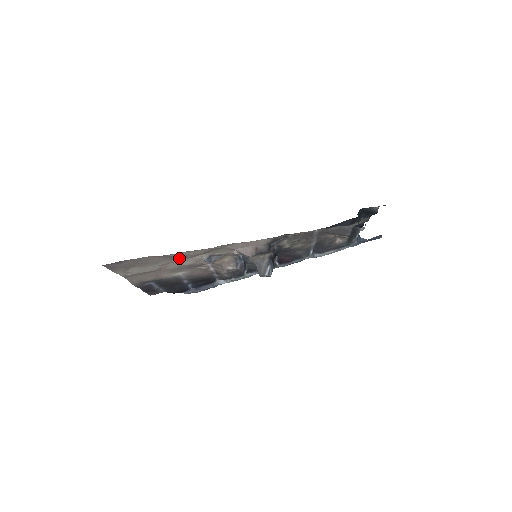
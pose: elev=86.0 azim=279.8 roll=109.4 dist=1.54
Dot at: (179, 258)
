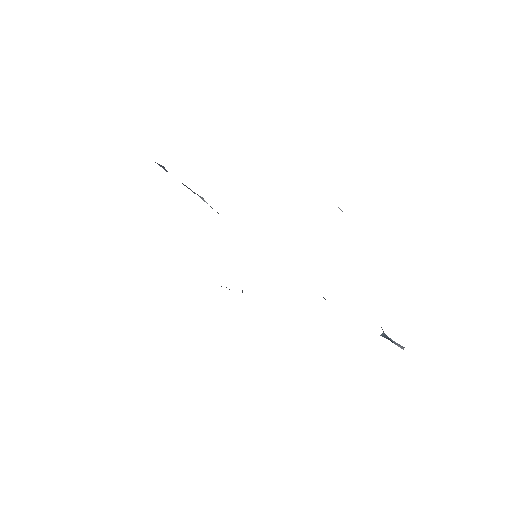
Dot at: occluded
